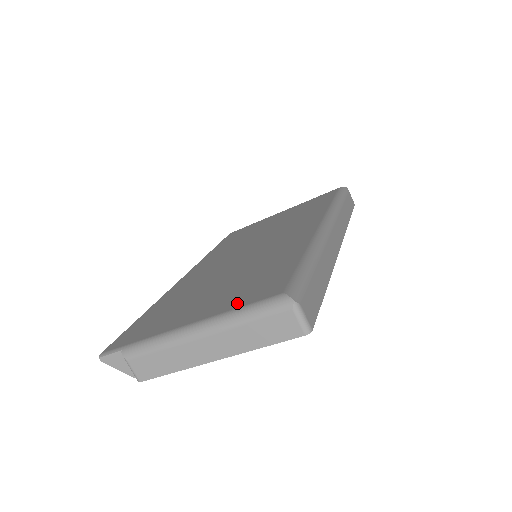
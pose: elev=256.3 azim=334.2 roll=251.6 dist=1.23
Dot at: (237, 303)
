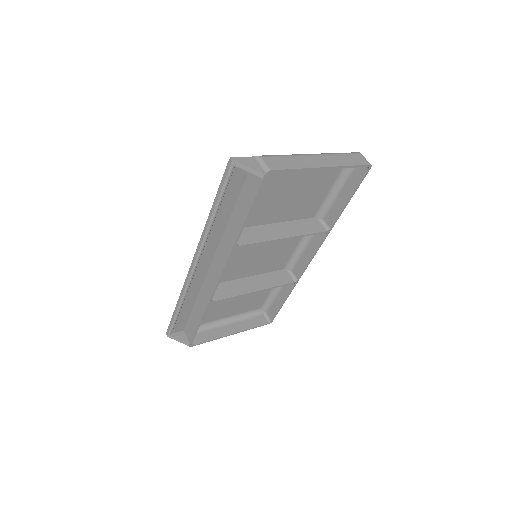
Dot at: occluded
